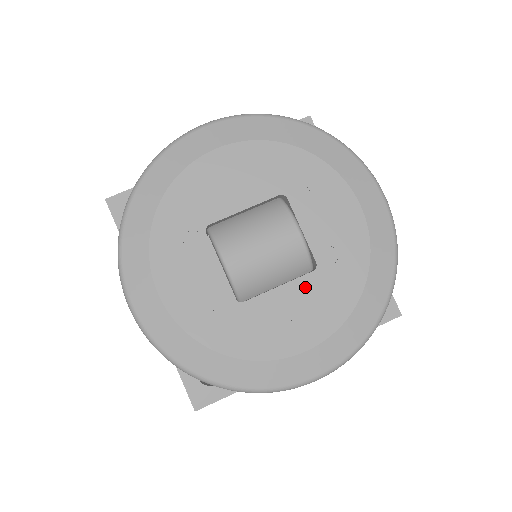
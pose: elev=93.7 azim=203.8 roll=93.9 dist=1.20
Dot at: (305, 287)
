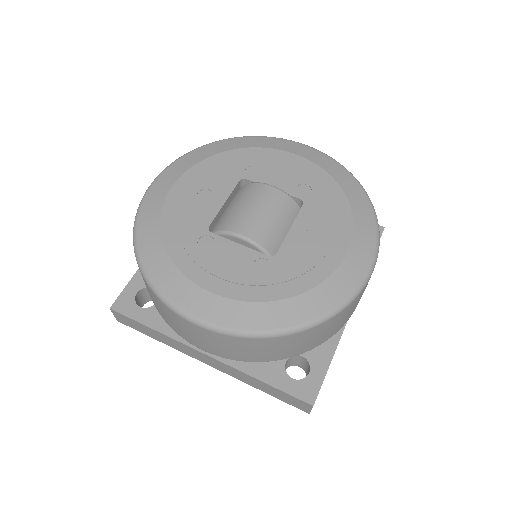
Dot at: (307, 217)
